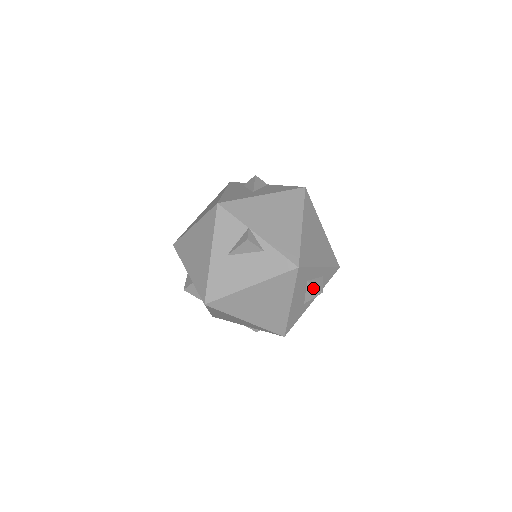
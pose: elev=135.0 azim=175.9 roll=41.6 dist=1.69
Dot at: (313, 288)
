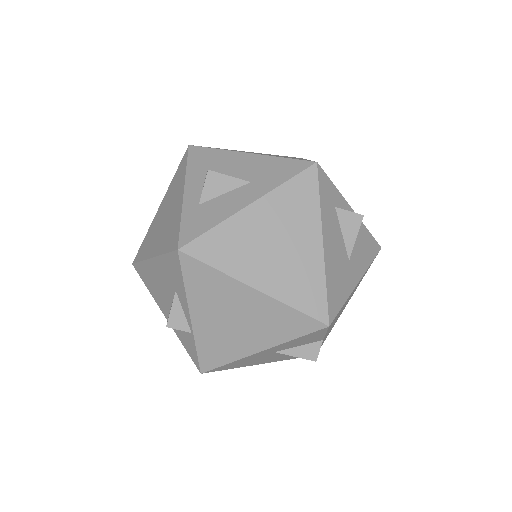
Dot at: occluded
